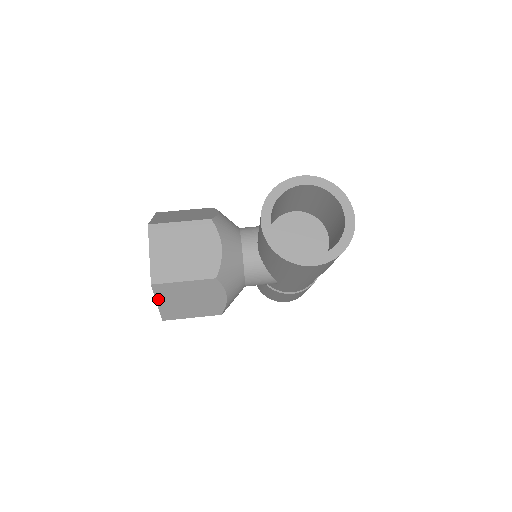
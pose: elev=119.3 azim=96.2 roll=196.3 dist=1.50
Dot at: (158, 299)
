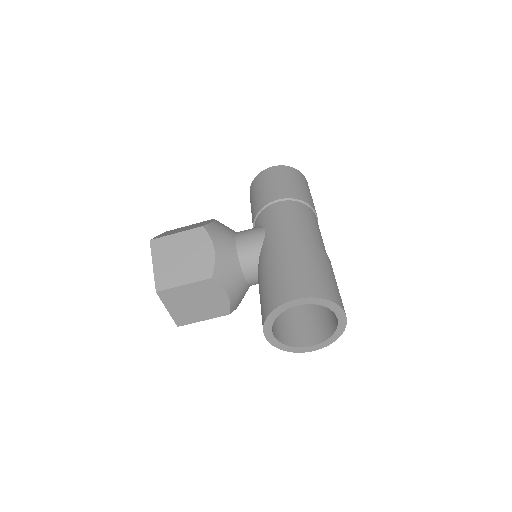
Dot at: occluded
